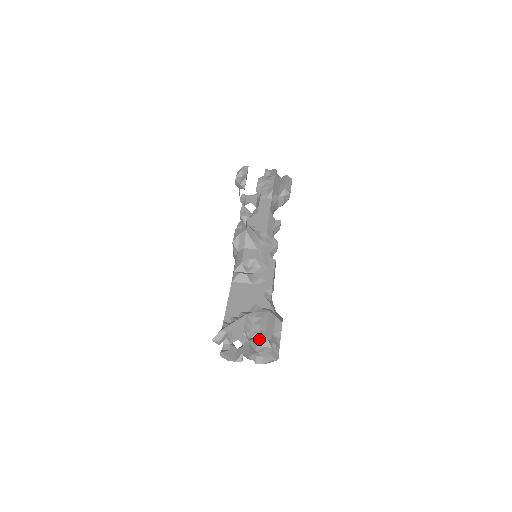
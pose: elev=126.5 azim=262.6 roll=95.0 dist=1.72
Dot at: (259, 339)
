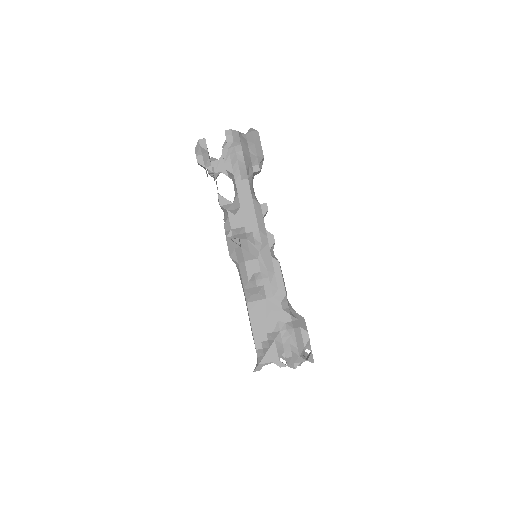
Dot at: (294, 358)
